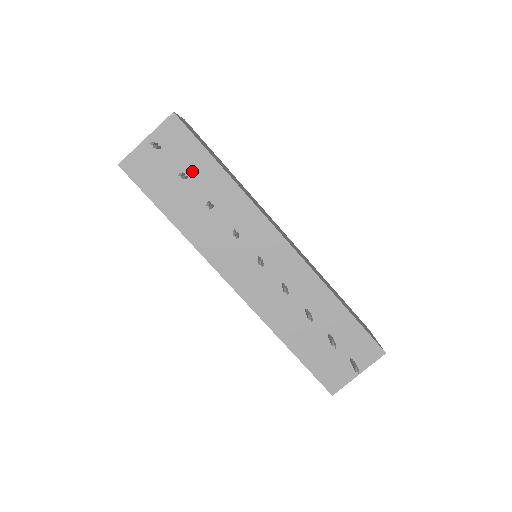
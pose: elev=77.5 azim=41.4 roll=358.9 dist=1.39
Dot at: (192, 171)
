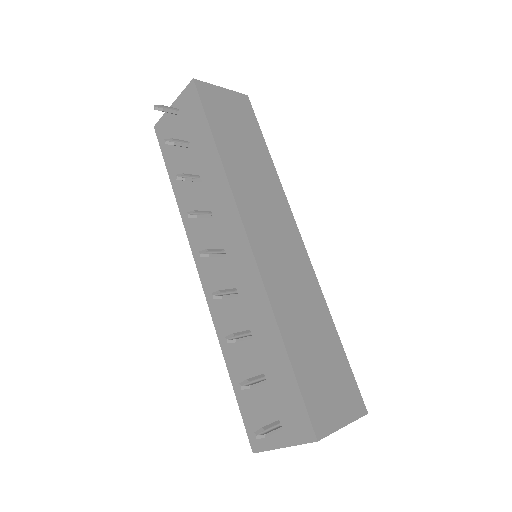
Dot at: (194, 141)
